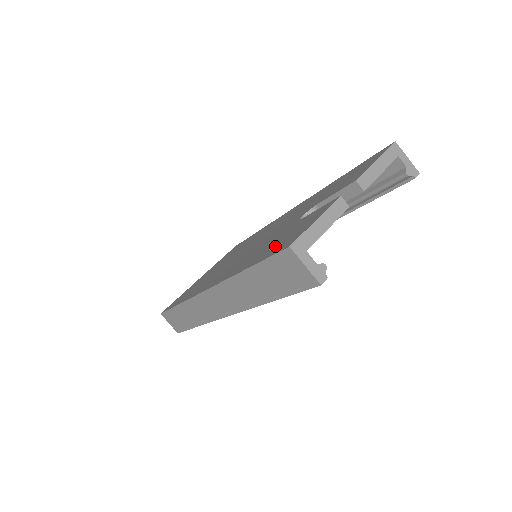
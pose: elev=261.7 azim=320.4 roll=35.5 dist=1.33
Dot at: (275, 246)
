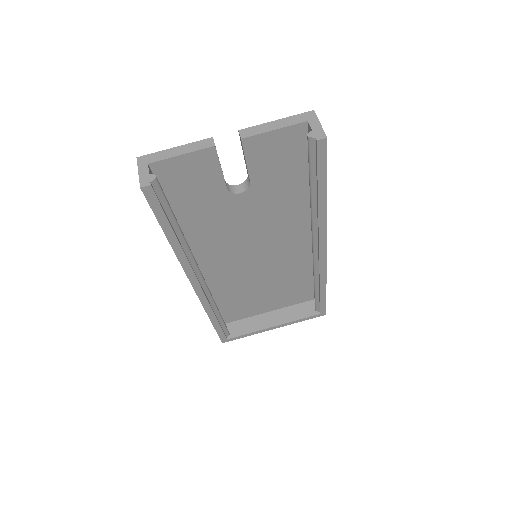
Dot at: occluded
